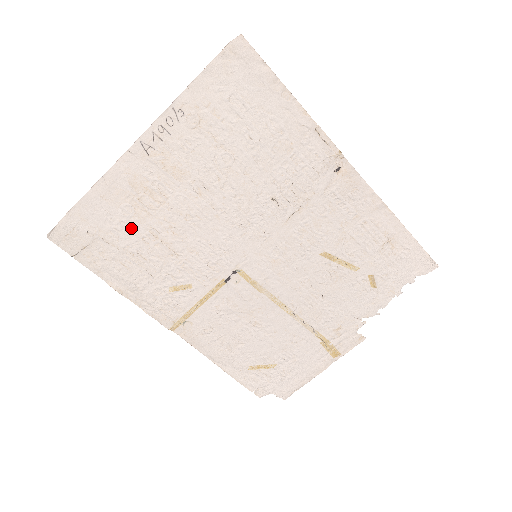
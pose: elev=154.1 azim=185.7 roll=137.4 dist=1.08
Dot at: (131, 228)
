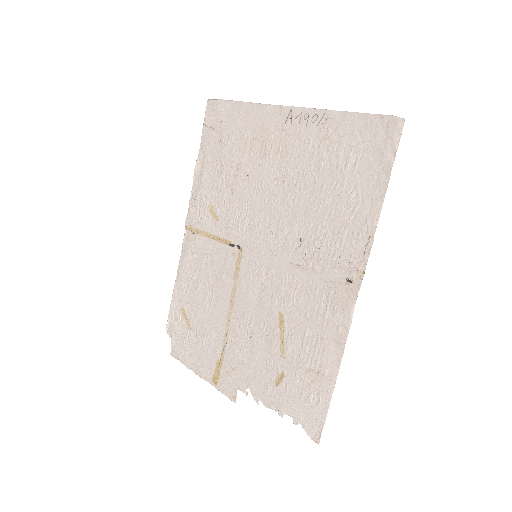
Dot at: (236, 148)
